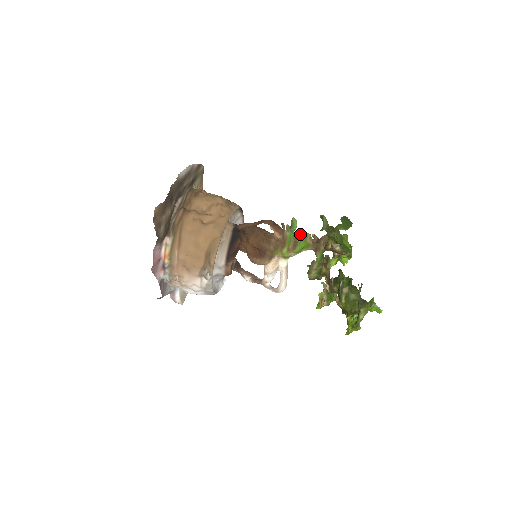
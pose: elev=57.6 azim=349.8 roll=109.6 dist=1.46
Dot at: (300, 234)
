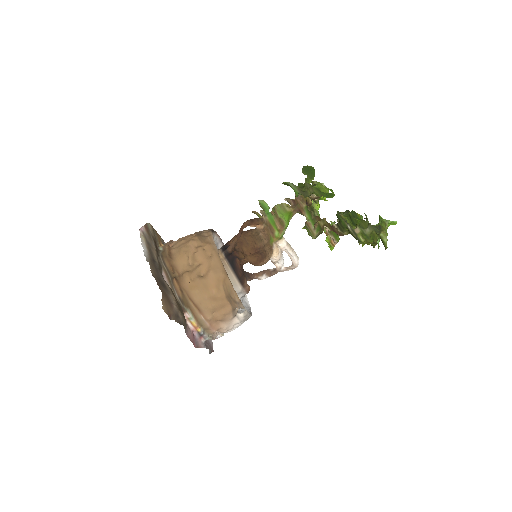
Dot at: (276, 209)
